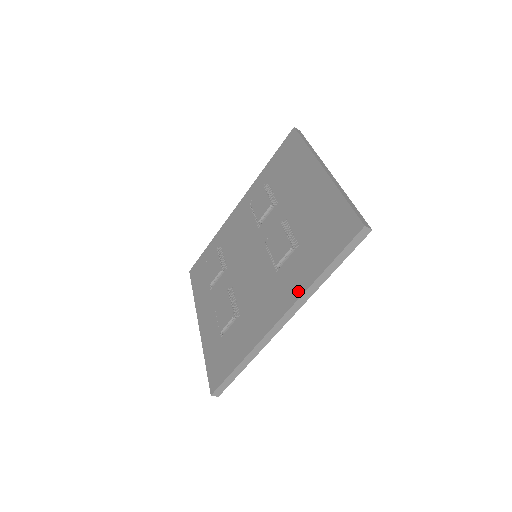
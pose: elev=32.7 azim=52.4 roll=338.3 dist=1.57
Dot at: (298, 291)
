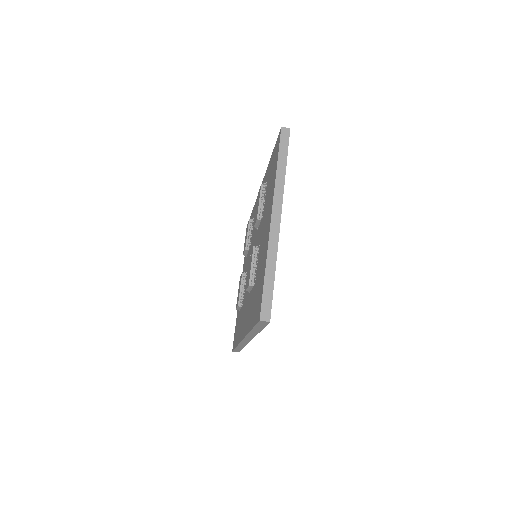
Dot at: (247, 328)
